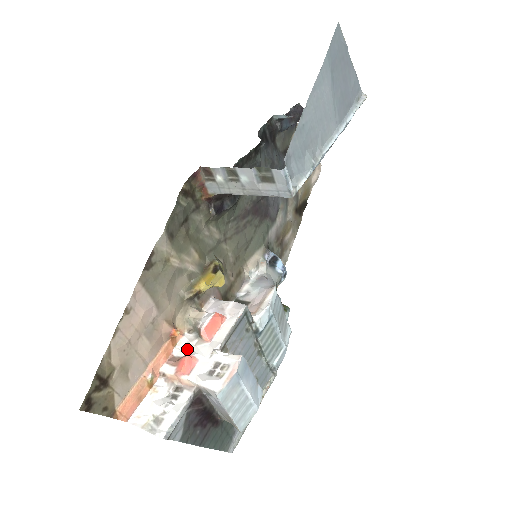
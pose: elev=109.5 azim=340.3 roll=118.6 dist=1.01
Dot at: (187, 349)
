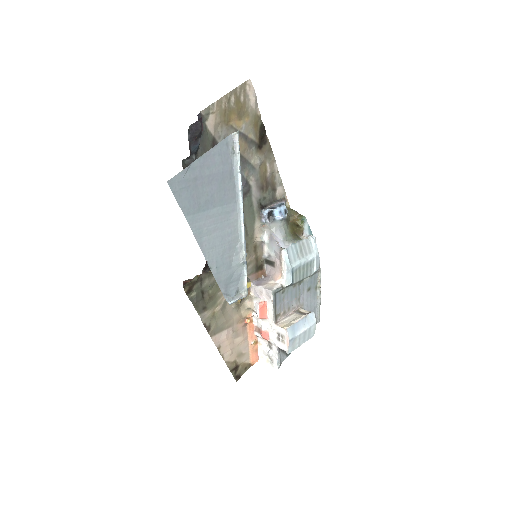
Dot at: (259, 324)
